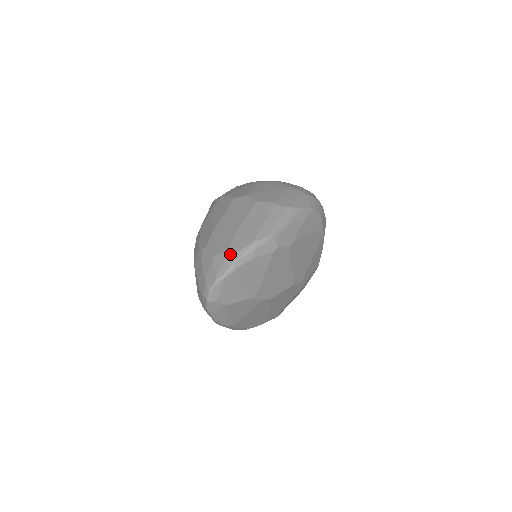
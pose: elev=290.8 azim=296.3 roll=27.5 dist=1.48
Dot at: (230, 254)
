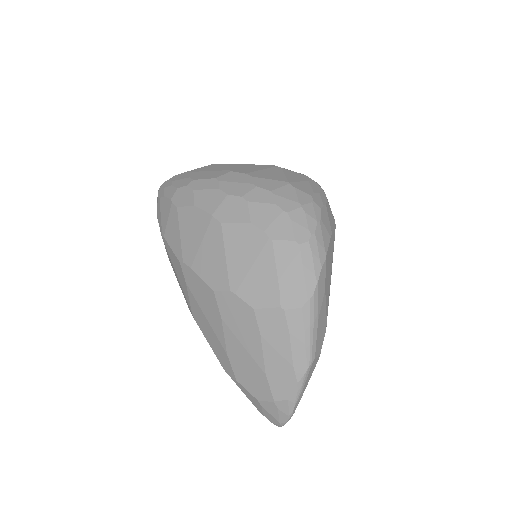
Dot at: (279, 404)
